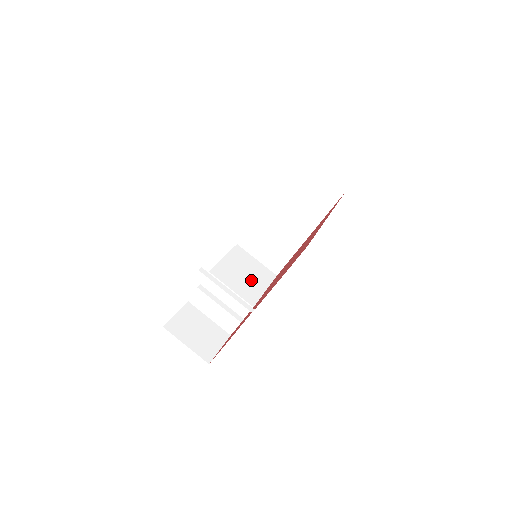
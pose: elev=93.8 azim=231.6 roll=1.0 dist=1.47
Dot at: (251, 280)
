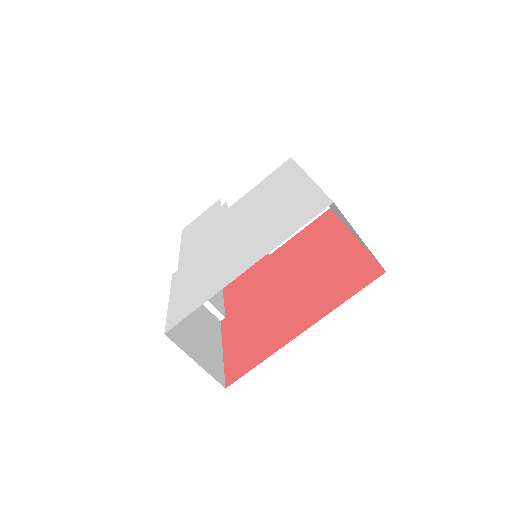
Dot at: occluded
